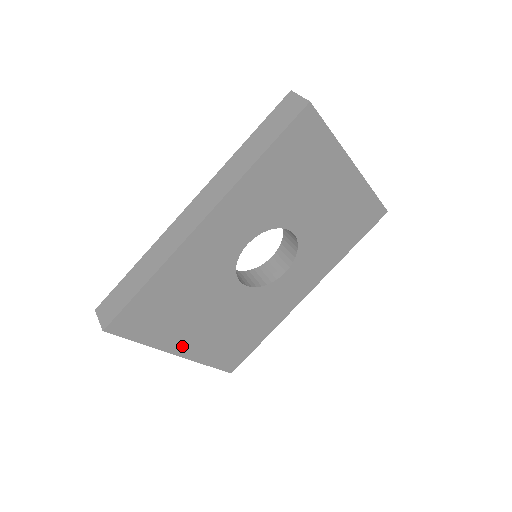
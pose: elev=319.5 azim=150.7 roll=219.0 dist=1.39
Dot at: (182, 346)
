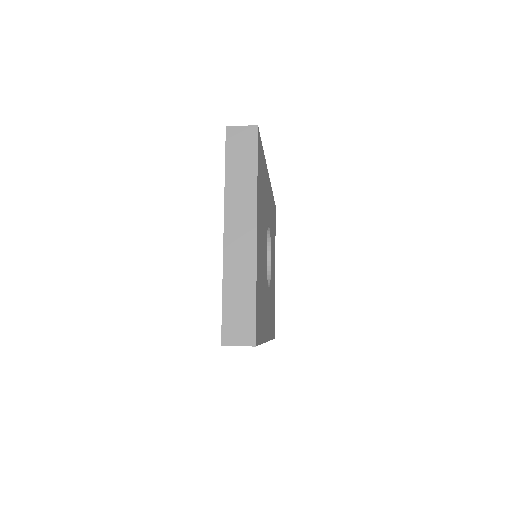
Dot at: (258, 230)
